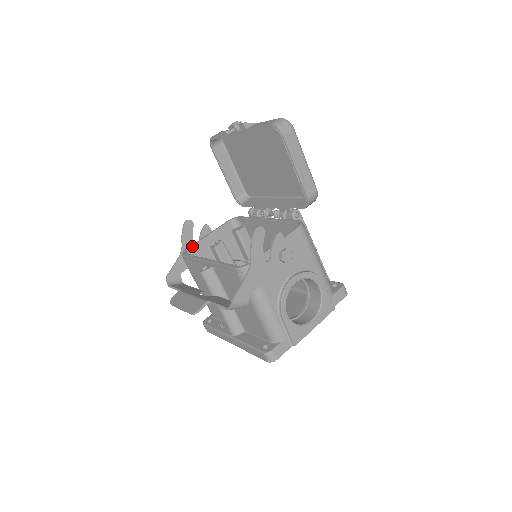
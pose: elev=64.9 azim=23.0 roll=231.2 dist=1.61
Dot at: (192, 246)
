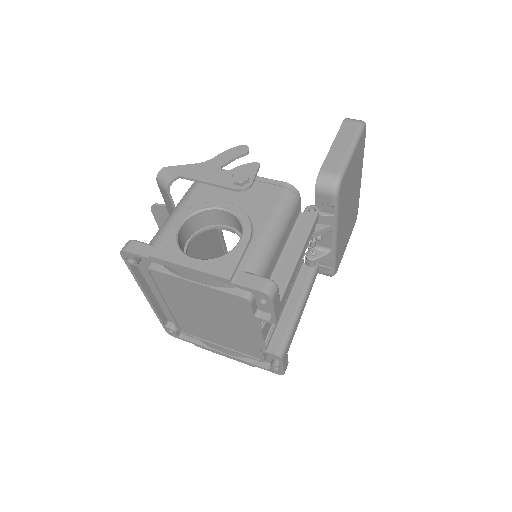
Dot at: occluded
